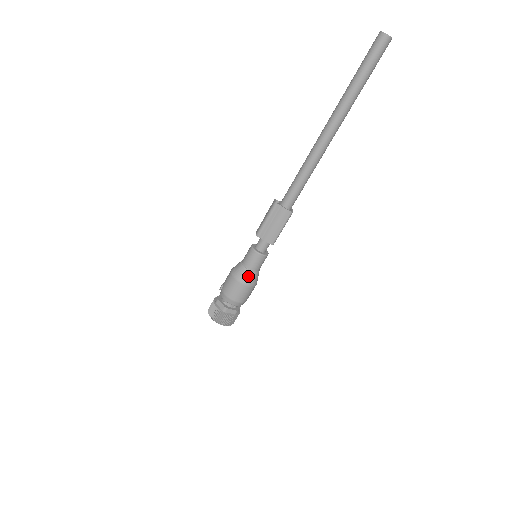
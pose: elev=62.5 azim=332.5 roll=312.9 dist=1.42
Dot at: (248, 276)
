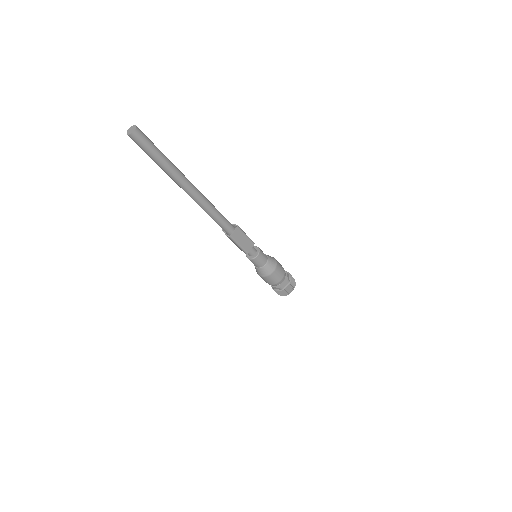
Dot at: (258, 271)
